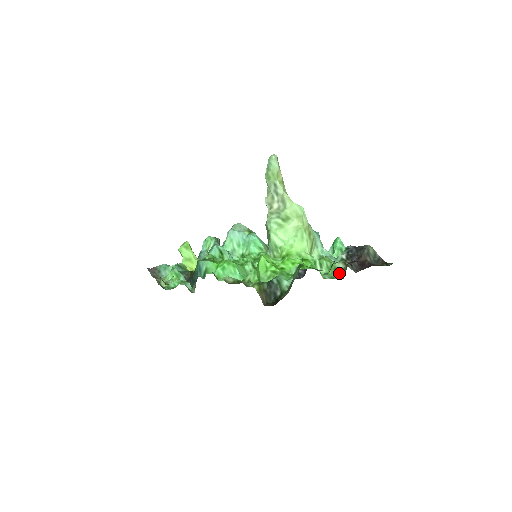
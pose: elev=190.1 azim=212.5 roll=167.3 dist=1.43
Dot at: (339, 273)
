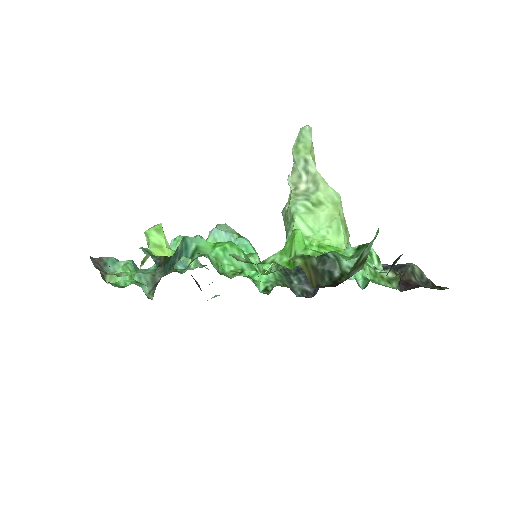
Dot at: (389, 282)
